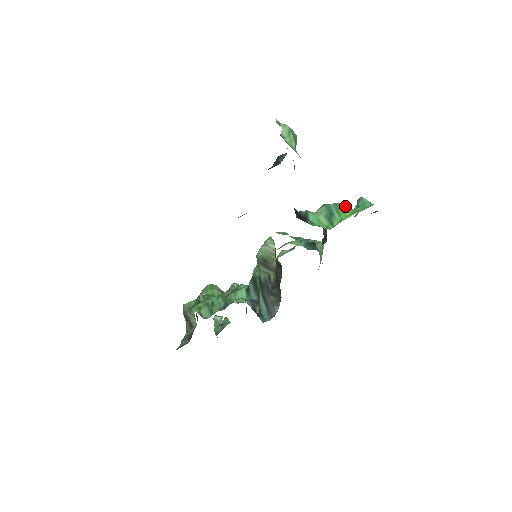
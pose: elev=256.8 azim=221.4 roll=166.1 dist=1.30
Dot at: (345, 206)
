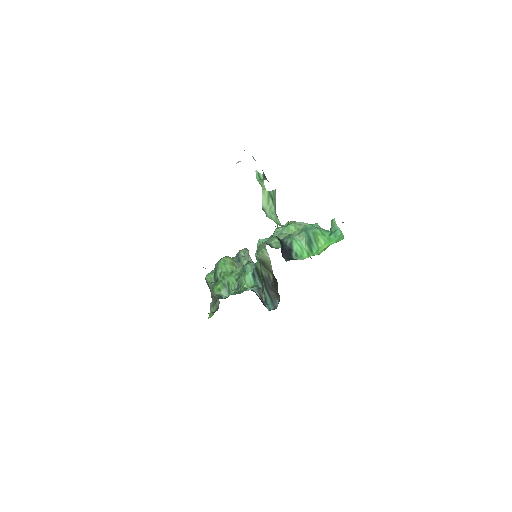
Dot at: (321, 233)
